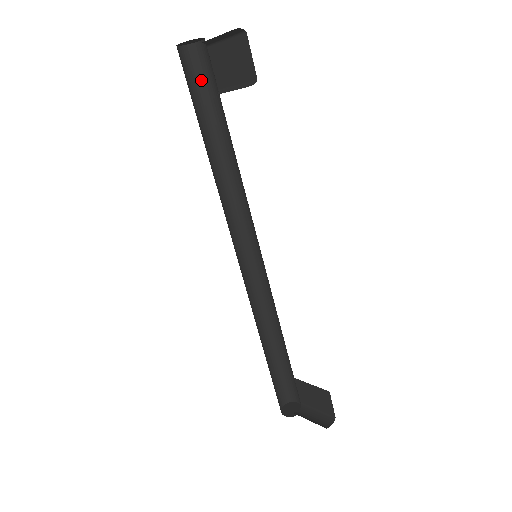
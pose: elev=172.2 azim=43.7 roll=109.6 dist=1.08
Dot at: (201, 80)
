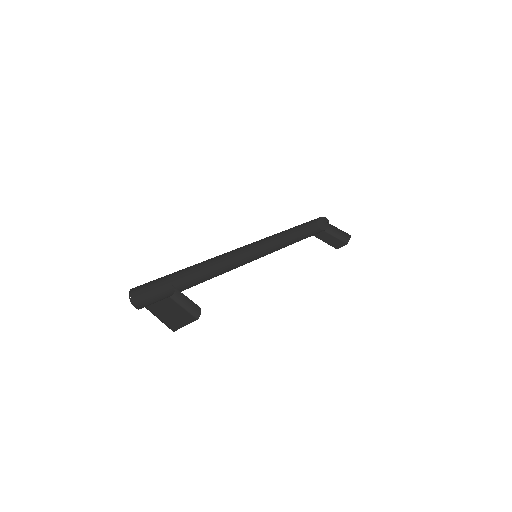
Dot at: (153, 280)
